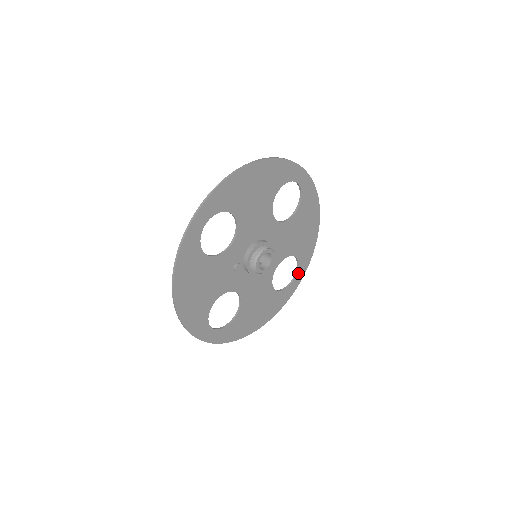
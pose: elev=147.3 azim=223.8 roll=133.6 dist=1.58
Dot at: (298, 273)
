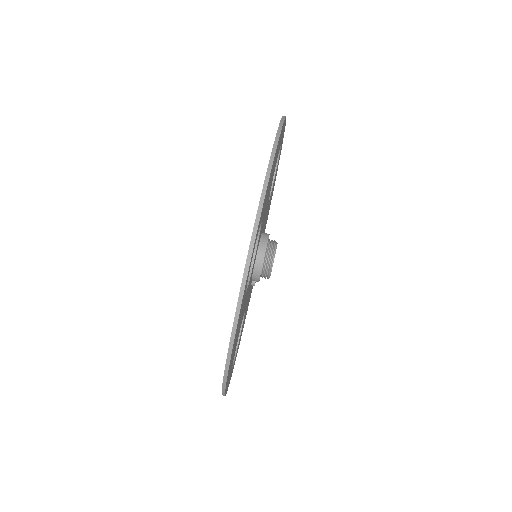
Dot at: occluded
